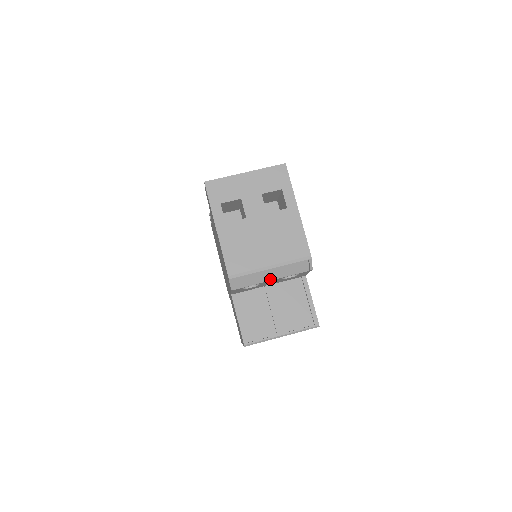
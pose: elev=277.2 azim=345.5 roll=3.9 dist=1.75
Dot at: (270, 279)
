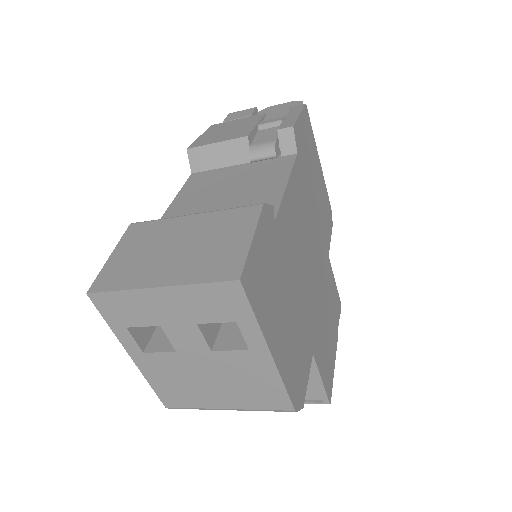
Dot at: occluded
